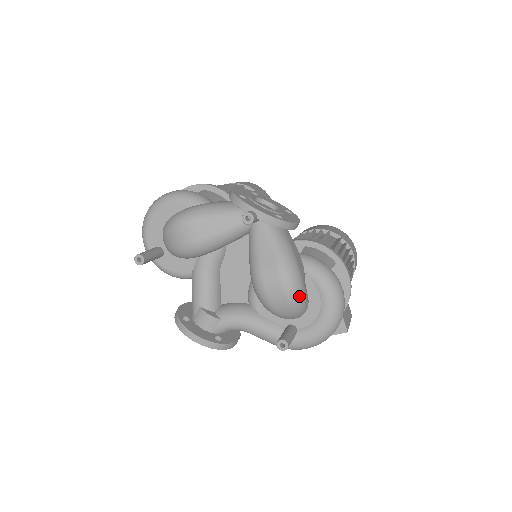
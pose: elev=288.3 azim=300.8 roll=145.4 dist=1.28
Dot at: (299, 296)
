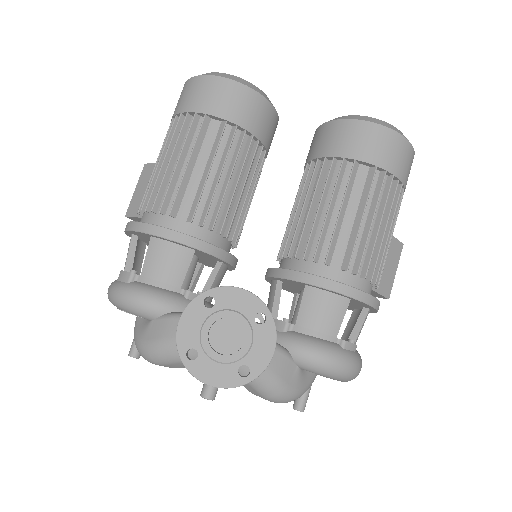
Dot at: occluded
